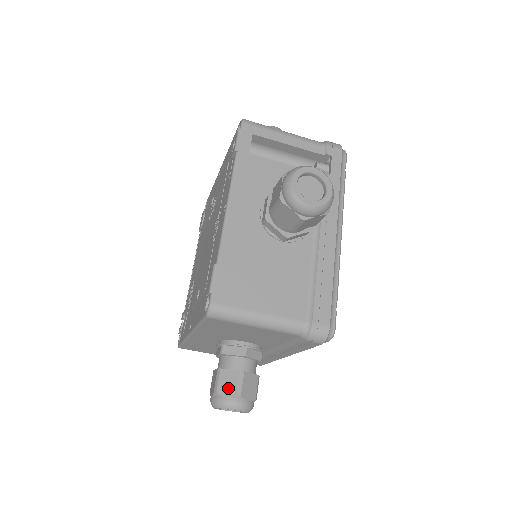
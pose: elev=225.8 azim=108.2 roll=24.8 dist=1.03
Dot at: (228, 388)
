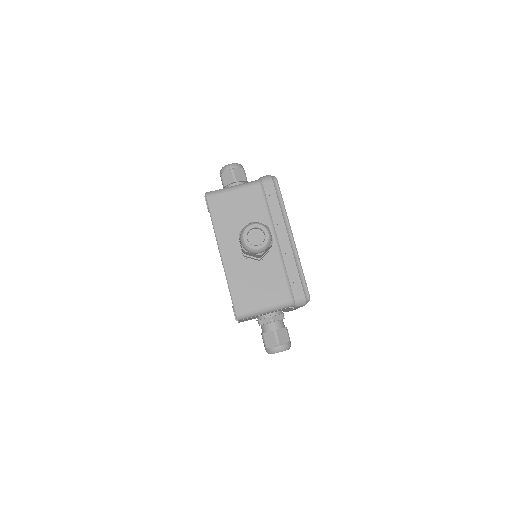
Dot at: occluded
